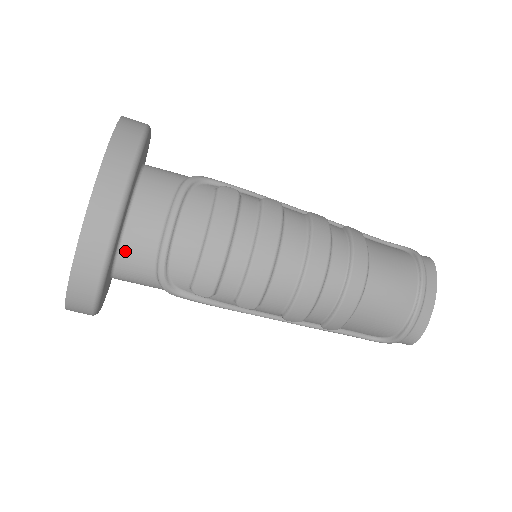
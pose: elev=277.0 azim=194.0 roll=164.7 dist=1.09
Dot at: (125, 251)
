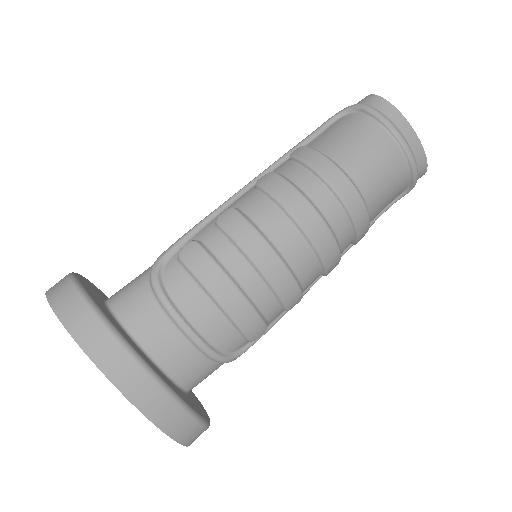
Dot at: (179, 376)
